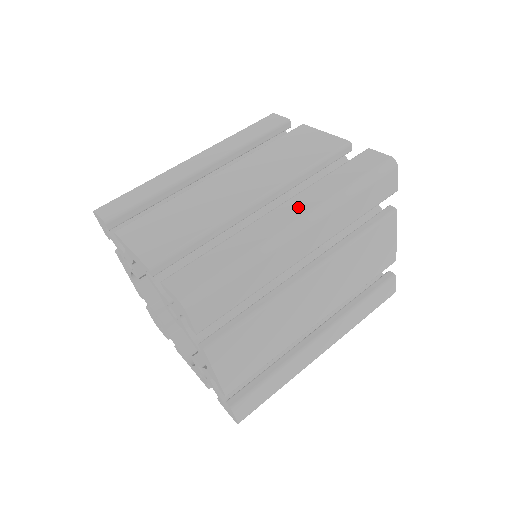
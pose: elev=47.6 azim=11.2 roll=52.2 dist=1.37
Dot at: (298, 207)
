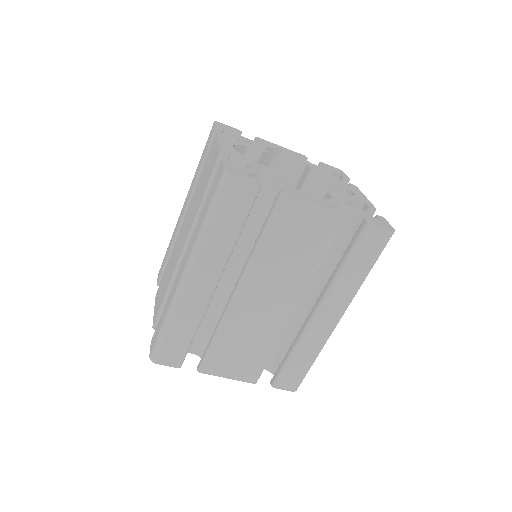
Dot at: (186, 257)
